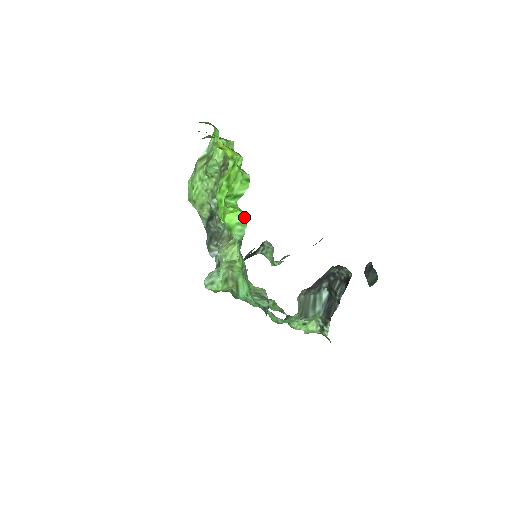
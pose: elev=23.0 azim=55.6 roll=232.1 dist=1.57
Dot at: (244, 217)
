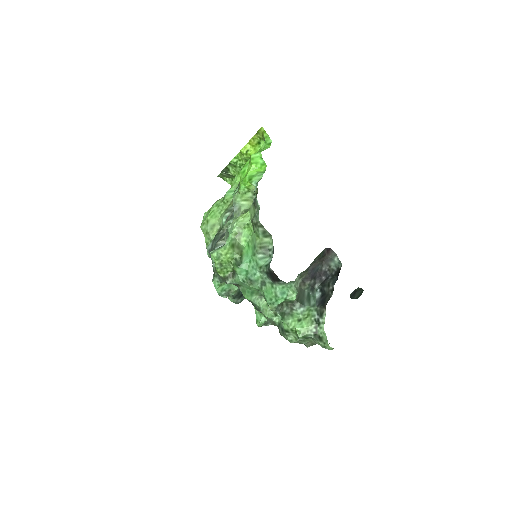
Dot at: (263, 170)
